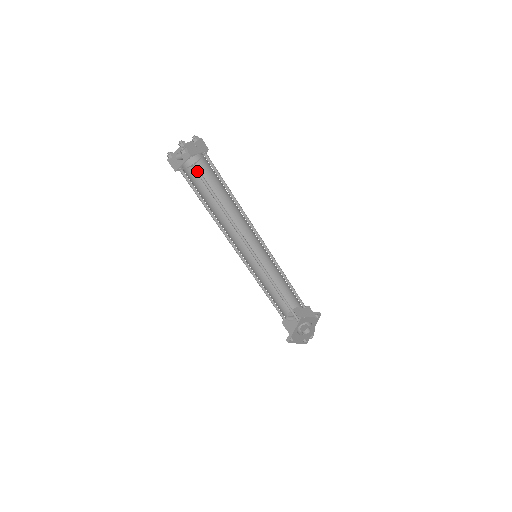
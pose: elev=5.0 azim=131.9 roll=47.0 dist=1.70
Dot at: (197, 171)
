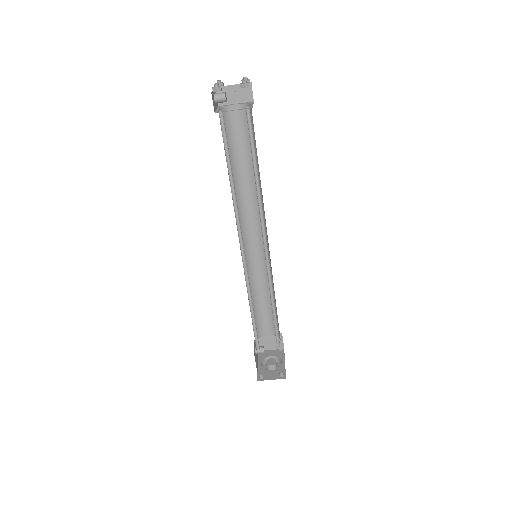
Dot at: (247, 119)
